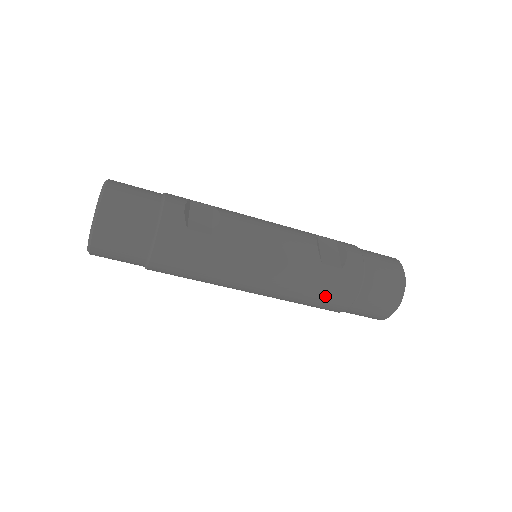
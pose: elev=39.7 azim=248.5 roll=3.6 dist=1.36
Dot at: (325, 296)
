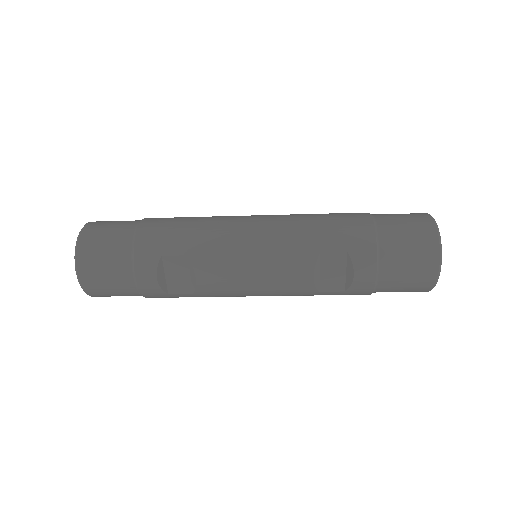
Dot at: occluded
